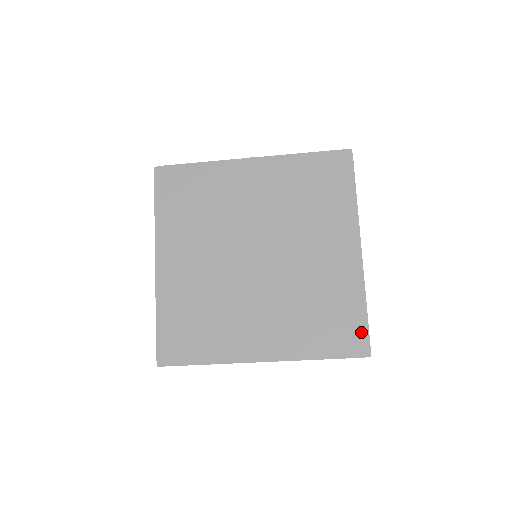
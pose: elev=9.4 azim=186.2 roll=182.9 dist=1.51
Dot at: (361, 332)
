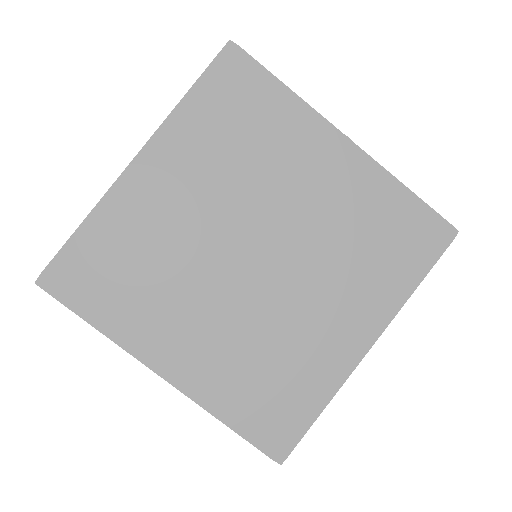
Dot at: (293, 432)
